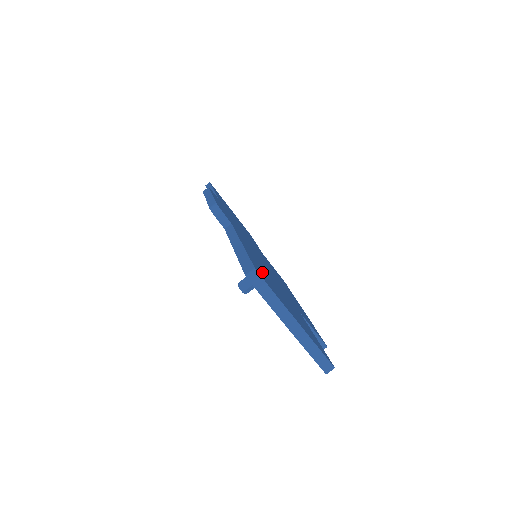
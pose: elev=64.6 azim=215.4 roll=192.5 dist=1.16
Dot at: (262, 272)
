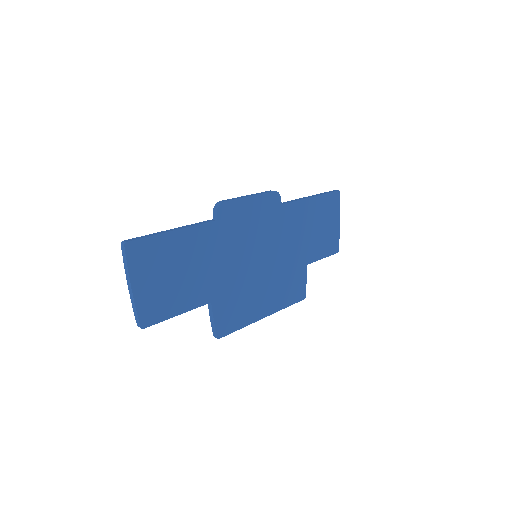
Dot at: (155, 252)
